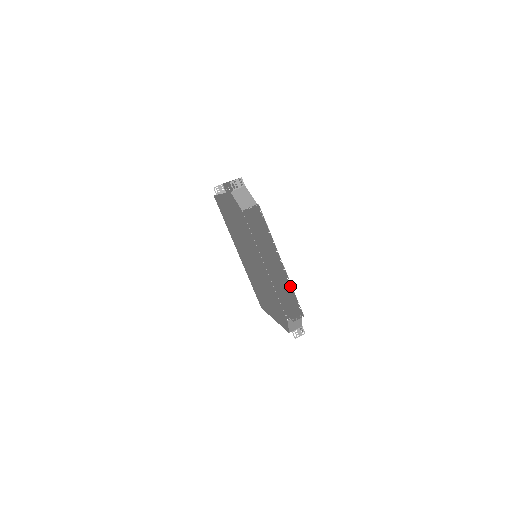
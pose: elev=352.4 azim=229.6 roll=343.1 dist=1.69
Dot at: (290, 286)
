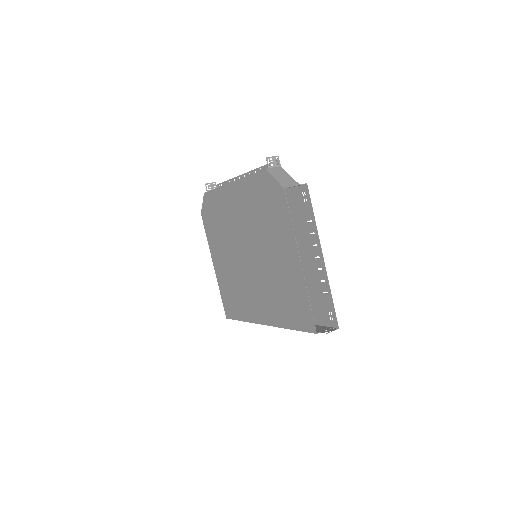
Dot at: occluded
